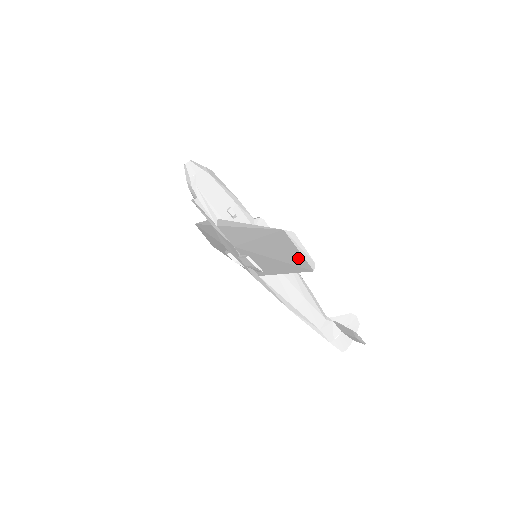
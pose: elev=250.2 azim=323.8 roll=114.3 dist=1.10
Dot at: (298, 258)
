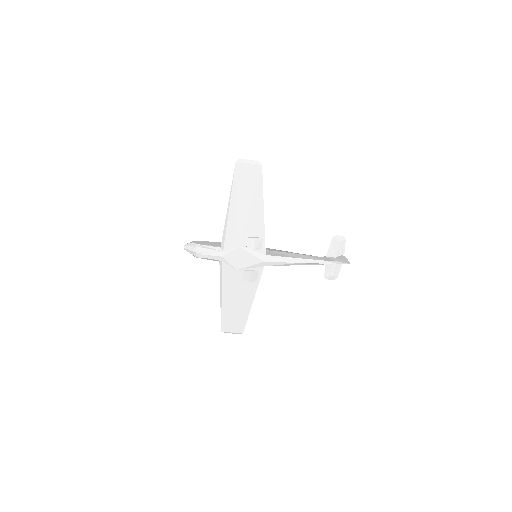
Dot at: (253, 171)
